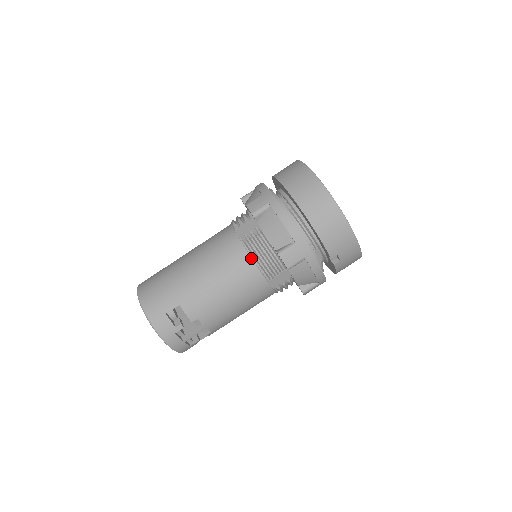
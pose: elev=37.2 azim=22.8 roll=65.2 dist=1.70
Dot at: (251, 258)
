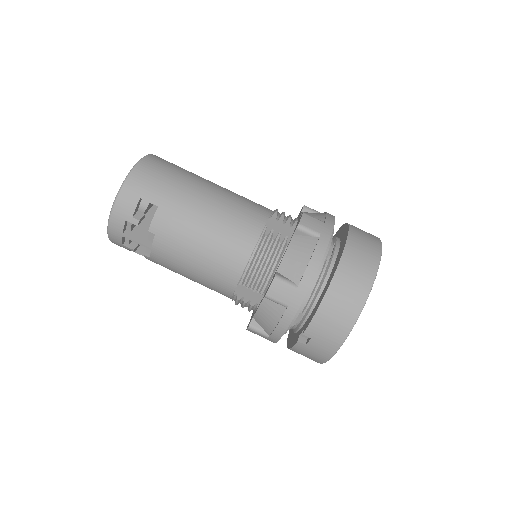
Dot at: (253, 251)
